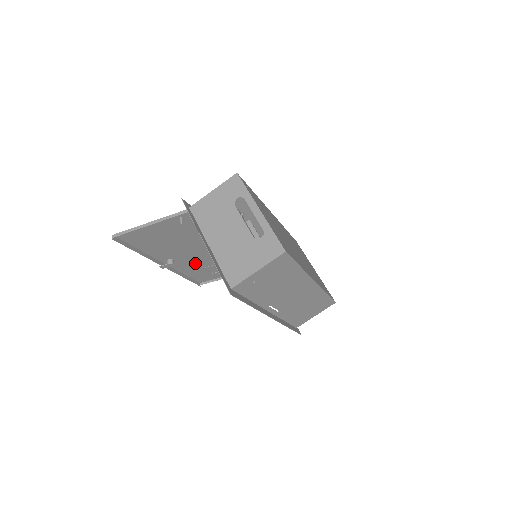
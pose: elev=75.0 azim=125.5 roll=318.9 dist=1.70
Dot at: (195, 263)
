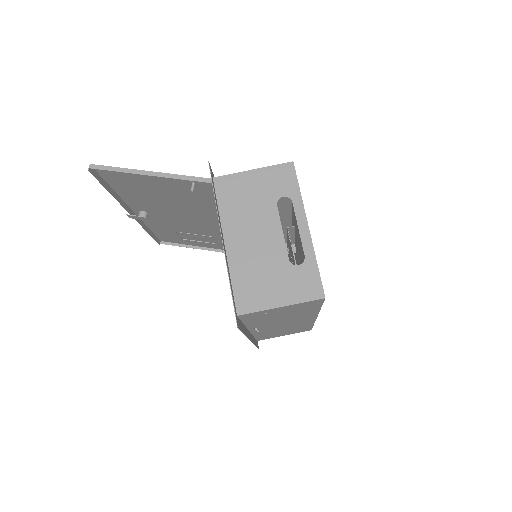
Dot at: (171, 224)
